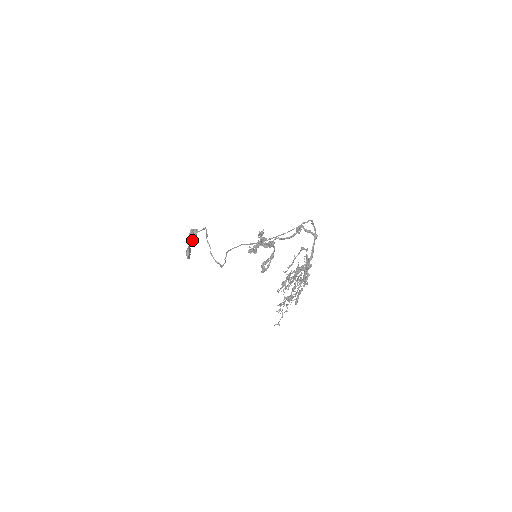
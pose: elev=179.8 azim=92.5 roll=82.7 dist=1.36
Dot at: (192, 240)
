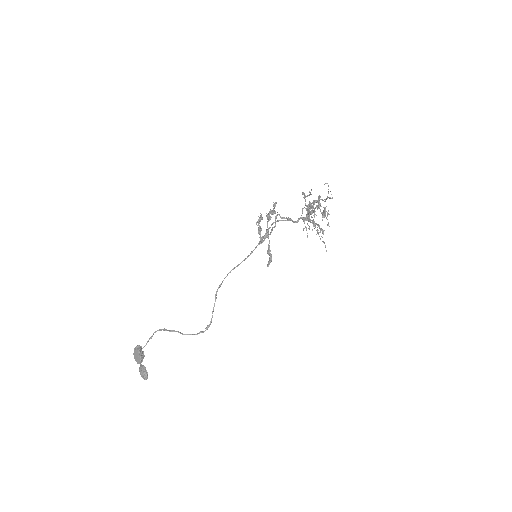
Dot at: (142, 356)
